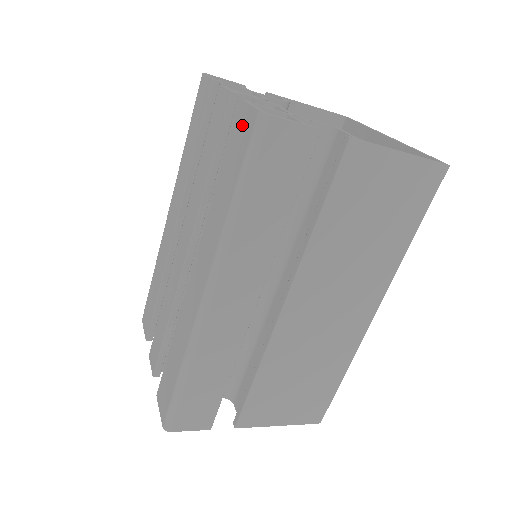
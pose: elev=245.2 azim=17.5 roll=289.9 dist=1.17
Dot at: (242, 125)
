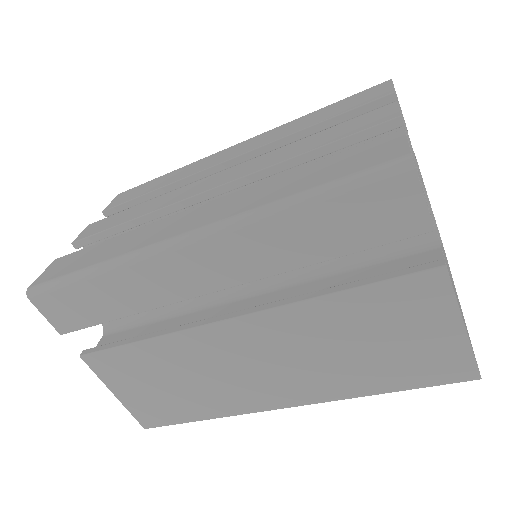
Dot at: (381, 148)
